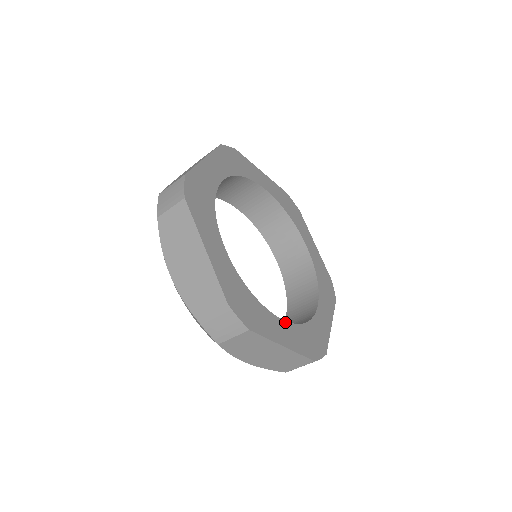
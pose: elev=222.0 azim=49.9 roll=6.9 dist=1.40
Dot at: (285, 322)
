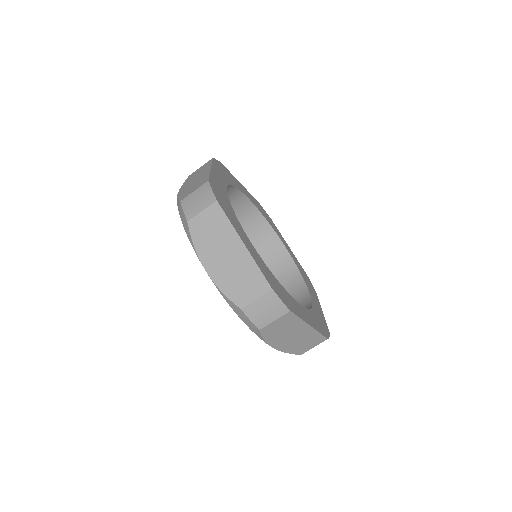
Dot at: (302, 307)
